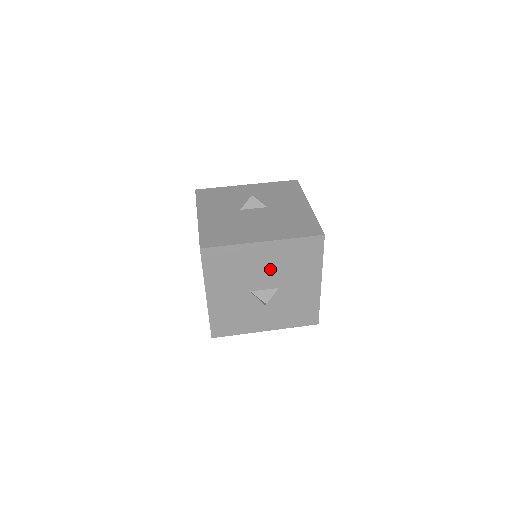
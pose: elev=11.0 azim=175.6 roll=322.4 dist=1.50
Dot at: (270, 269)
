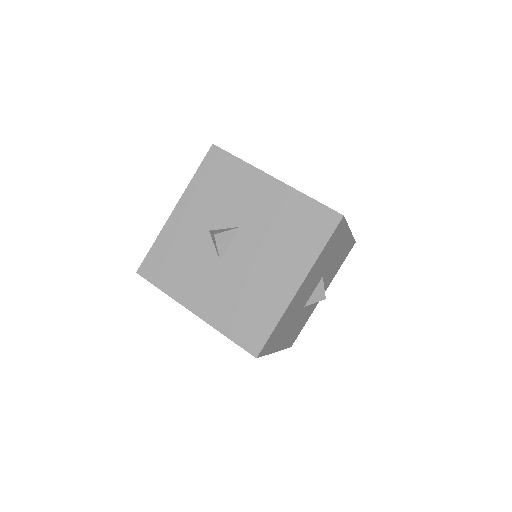
Dot at: (312, 283)
